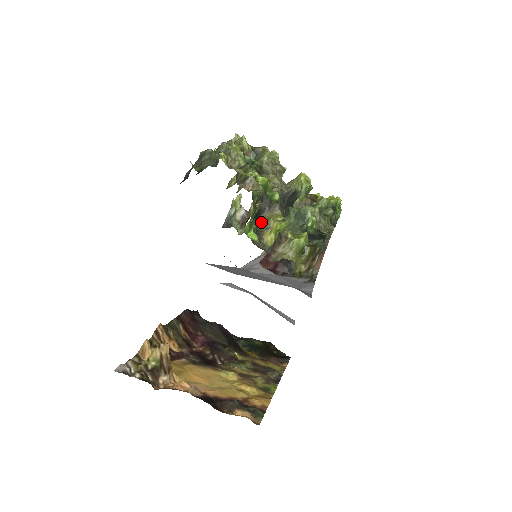
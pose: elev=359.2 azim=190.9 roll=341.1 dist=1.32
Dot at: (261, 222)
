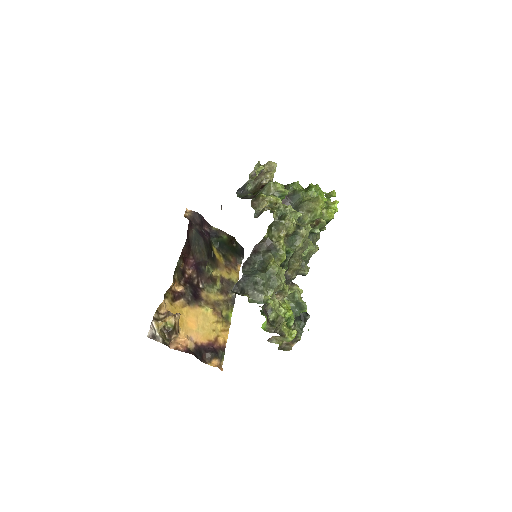
Dot at: occluded
